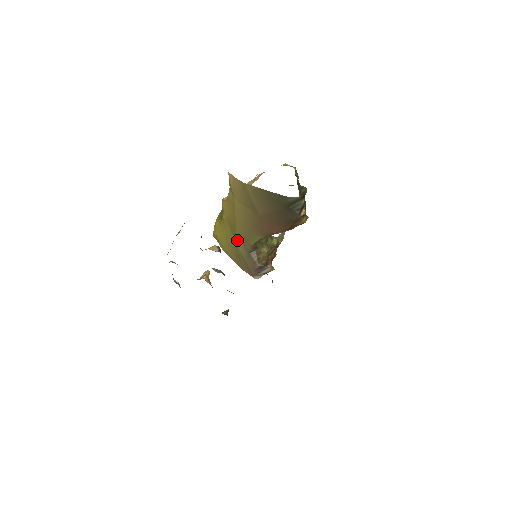
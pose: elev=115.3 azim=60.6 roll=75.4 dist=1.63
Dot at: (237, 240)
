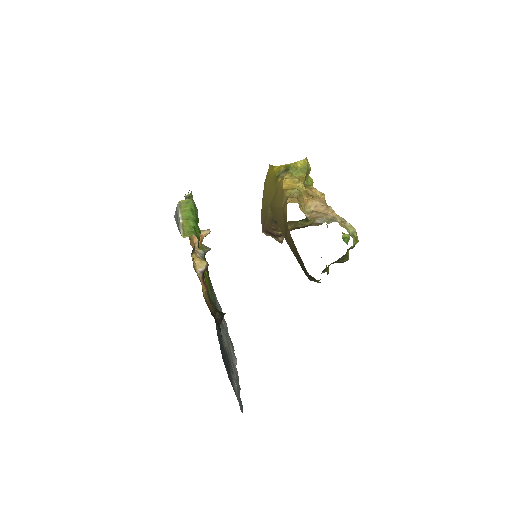
Dot at: (271, 207)
